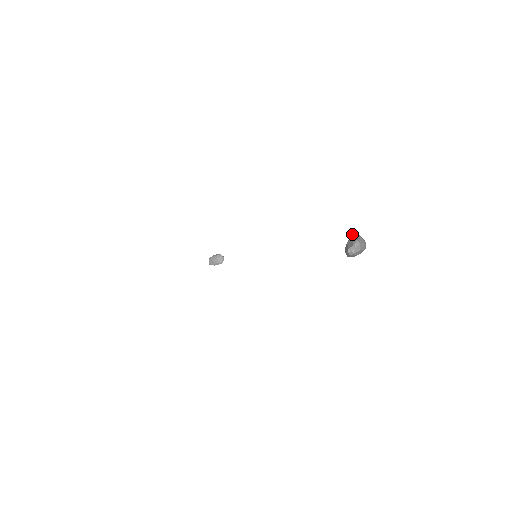
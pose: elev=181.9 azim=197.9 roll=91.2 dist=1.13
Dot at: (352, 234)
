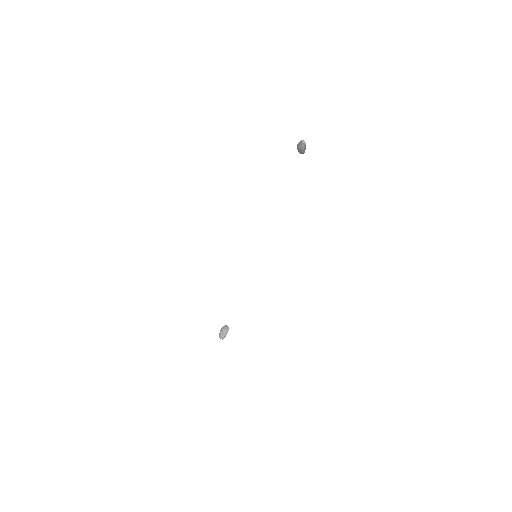
Dot at: (297, 145)
